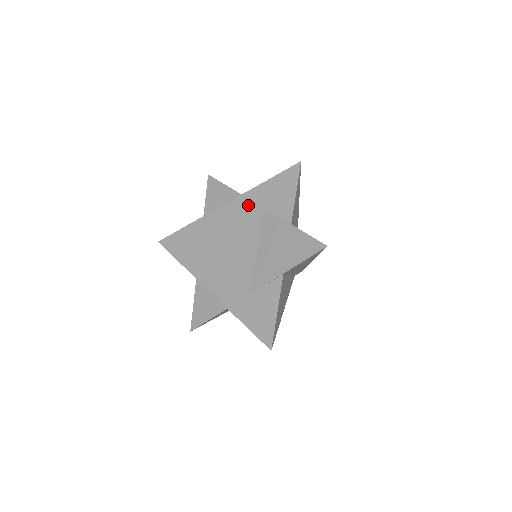
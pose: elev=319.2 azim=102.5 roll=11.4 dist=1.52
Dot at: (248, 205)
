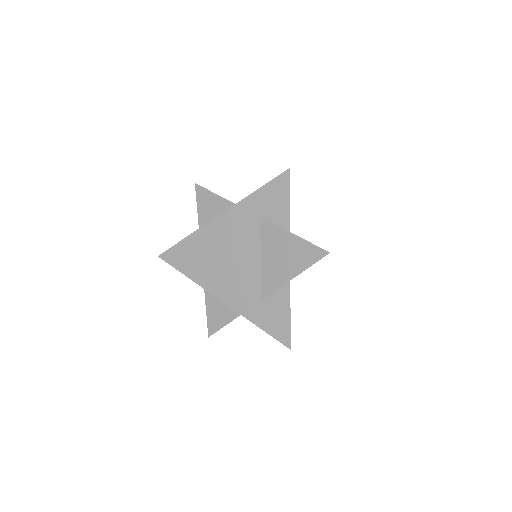
Dot at: (244, 215)
